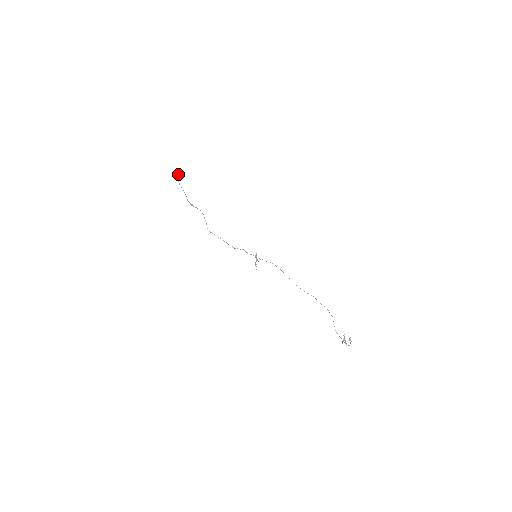
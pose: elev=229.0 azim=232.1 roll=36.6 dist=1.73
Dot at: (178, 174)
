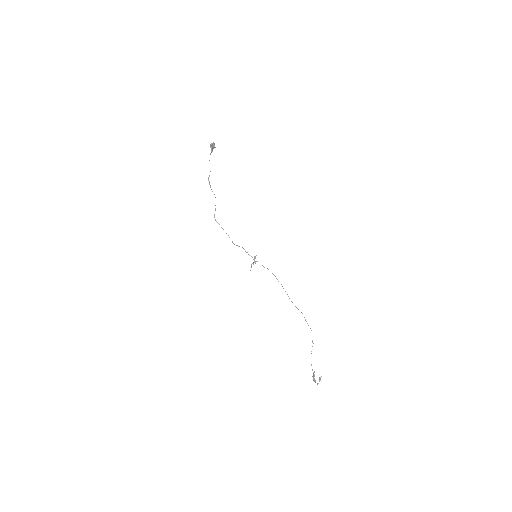
Dot at: (214, 147)
